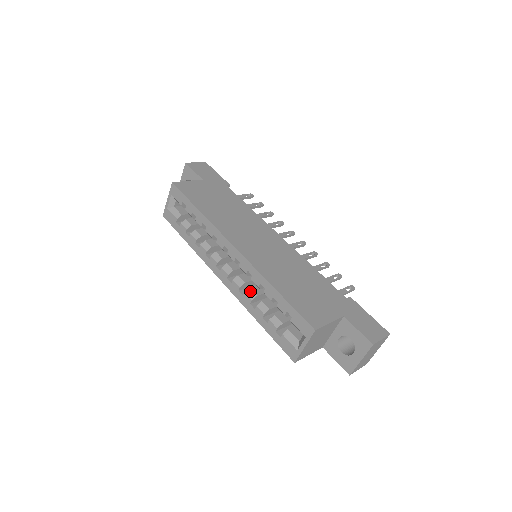
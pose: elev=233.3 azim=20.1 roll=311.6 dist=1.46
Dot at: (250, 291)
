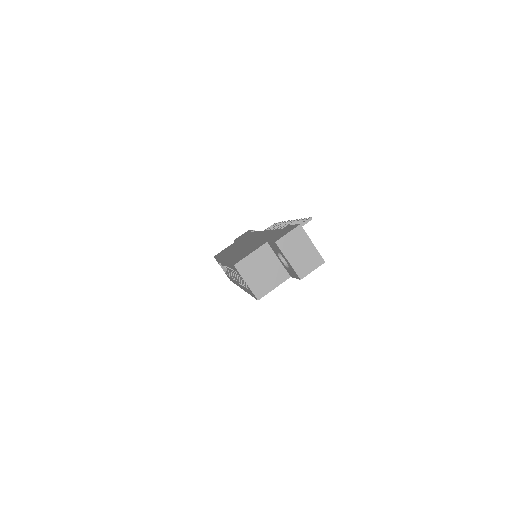
Dot at: (240, 279)
